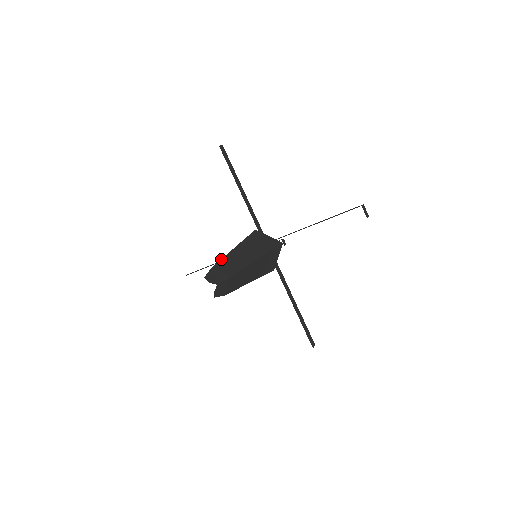
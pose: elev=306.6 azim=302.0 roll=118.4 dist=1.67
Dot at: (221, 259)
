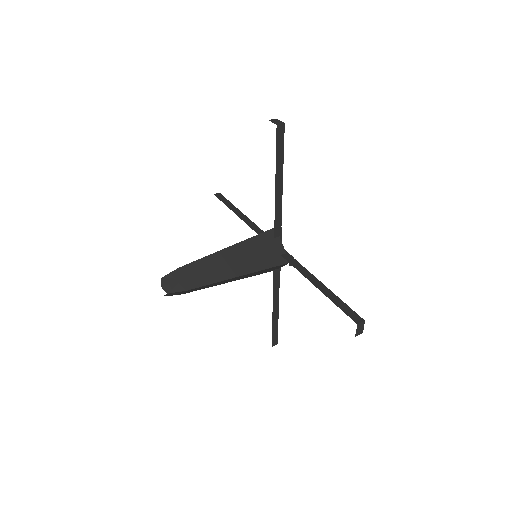
Dot at: (198, 259)
